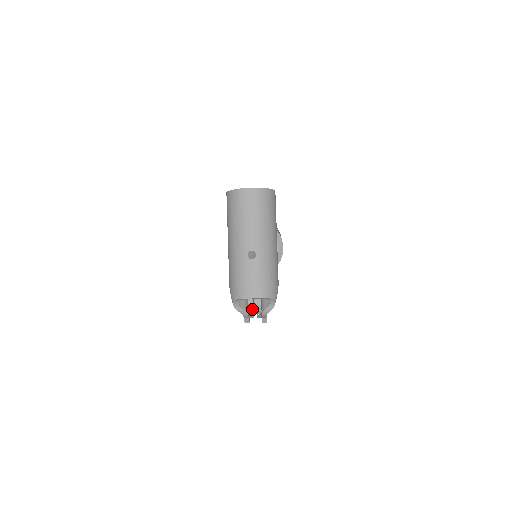
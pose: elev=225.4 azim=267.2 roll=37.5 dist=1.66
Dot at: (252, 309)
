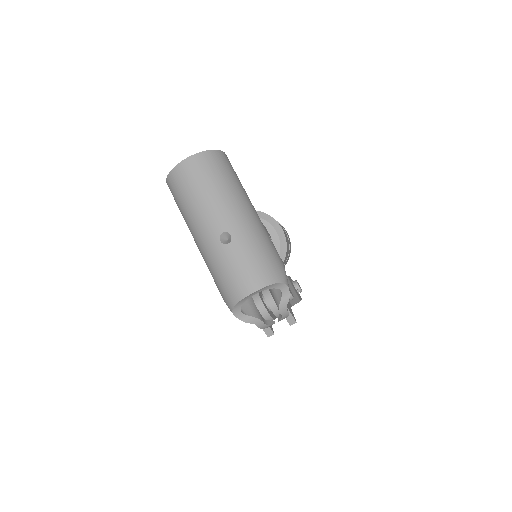
Dot at: (266, 312)
